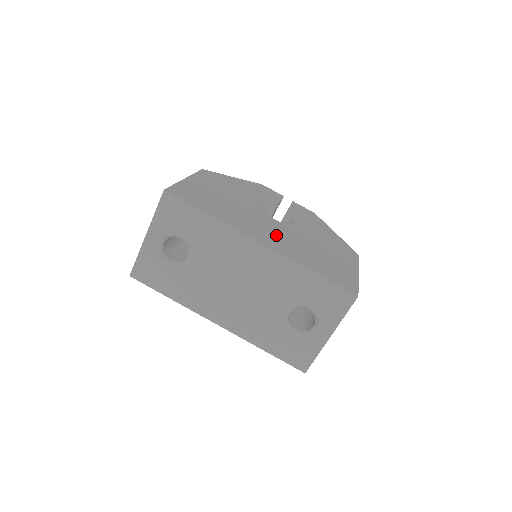
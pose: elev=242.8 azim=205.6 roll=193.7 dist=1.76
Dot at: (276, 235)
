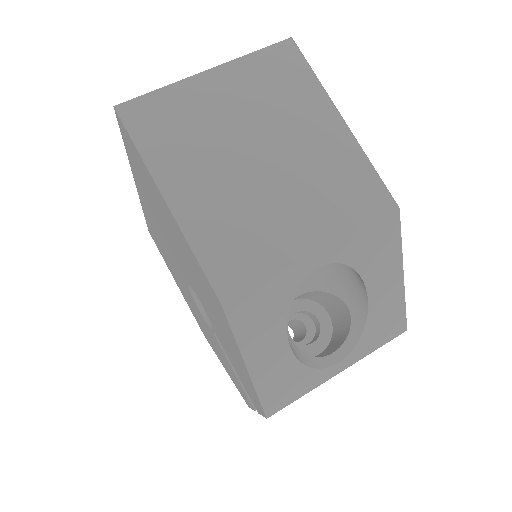
Dot at: occluded
